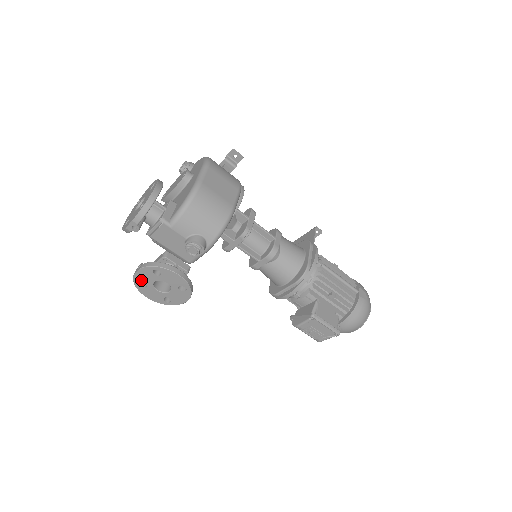
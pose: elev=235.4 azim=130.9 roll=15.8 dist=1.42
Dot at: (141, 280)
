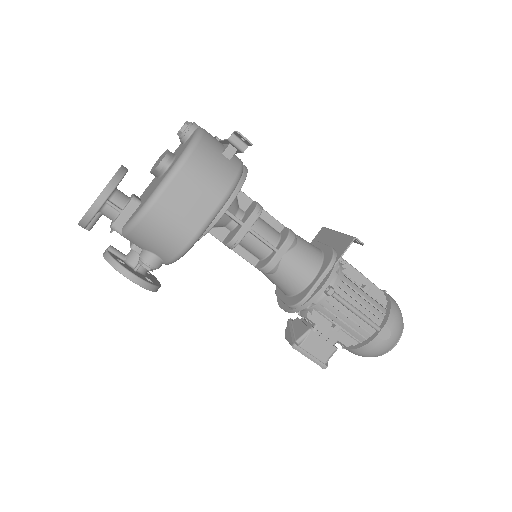
Dot at: occluded
